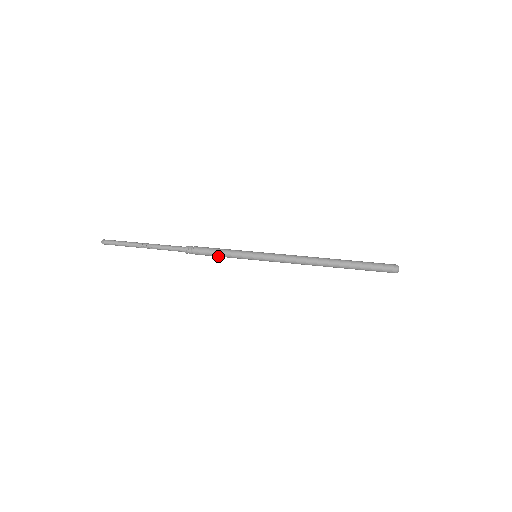
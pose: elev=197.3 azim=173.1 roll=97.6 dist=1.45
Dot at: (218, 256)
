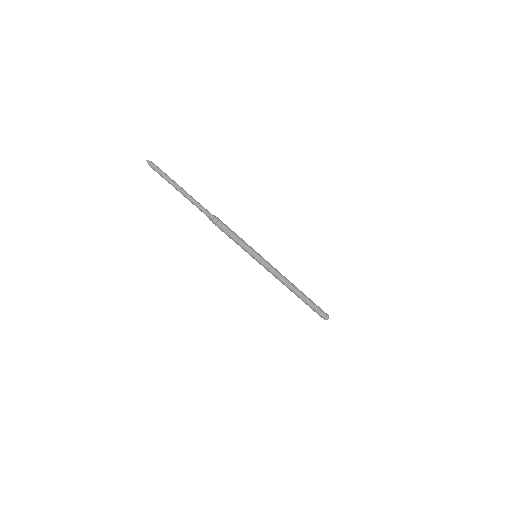
Dot at: (233, 238)
